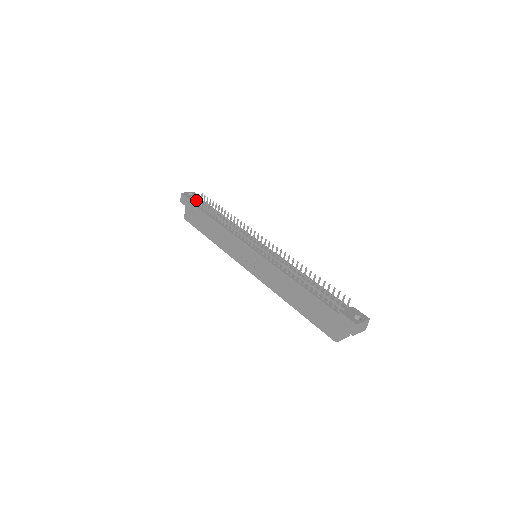
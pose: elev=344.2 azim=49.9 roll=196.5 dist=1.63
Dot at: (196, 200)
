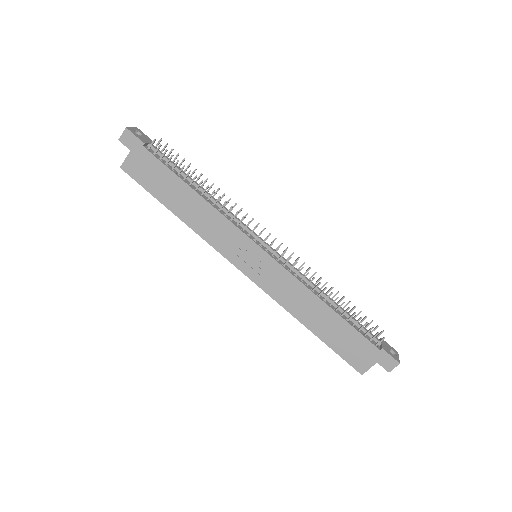
Dot at: (158, 149)
